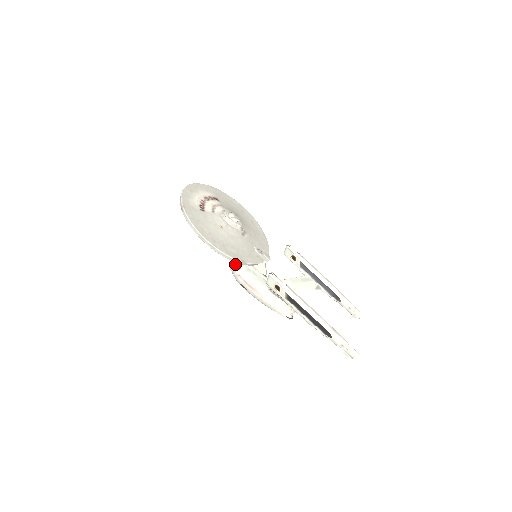
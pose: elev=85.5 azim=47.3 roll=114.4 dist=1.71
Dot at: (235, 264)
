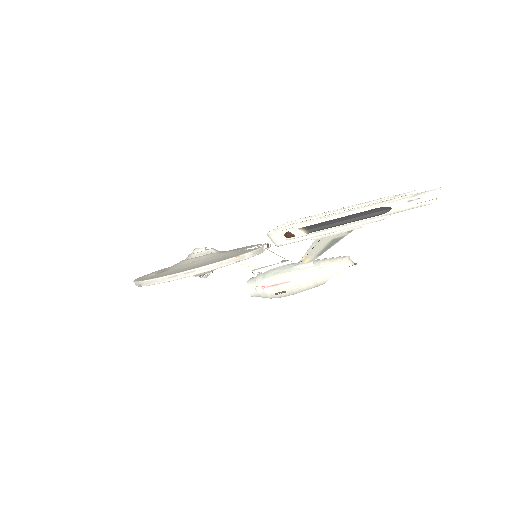
Dot at: (249, 285)
